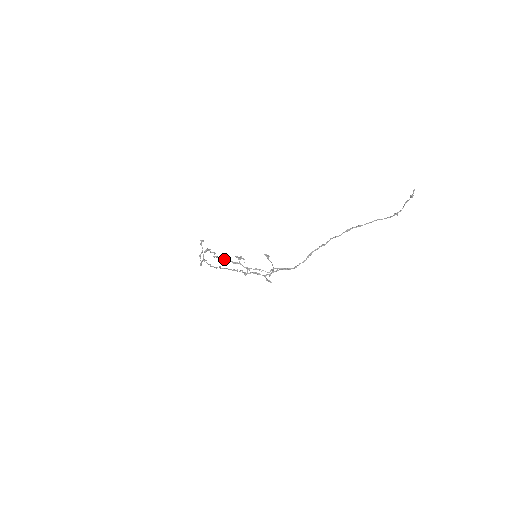
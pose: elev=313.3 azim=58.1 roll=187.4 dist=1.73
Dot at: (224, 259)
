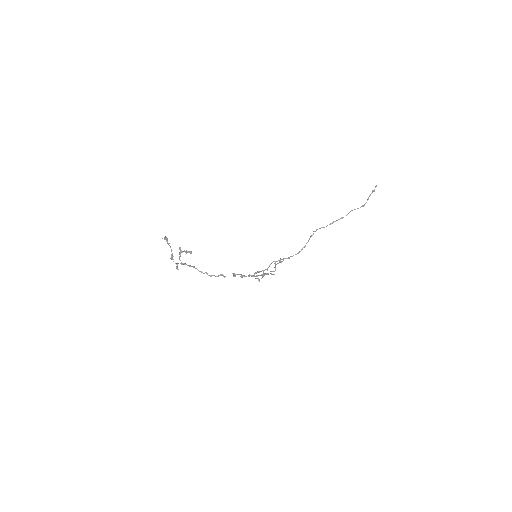
Dot at: occluded
